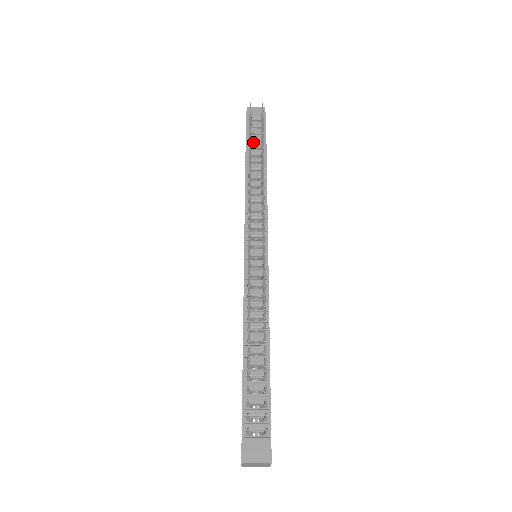
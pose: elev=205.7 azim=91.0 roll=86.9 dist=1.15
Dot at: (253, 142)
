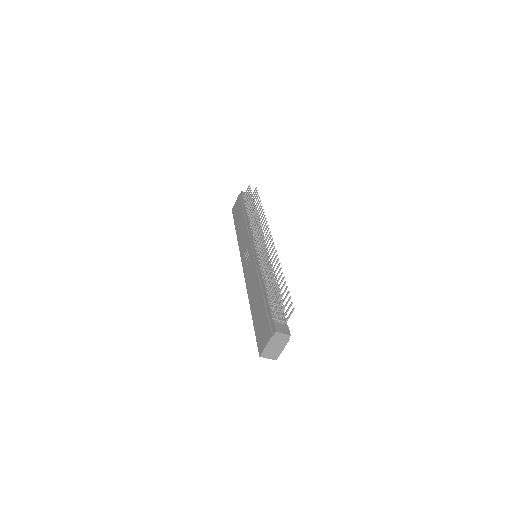
Dot at: (248, 206)
